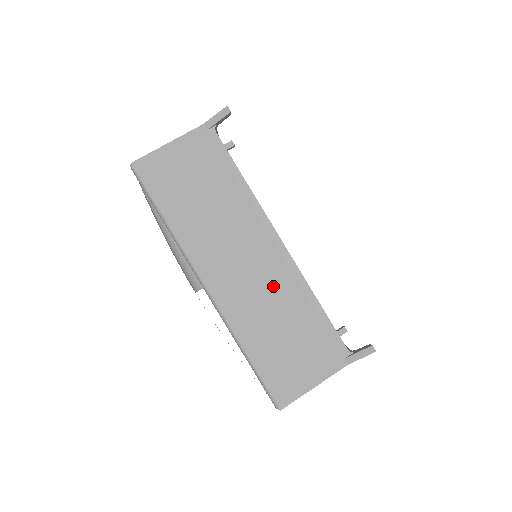
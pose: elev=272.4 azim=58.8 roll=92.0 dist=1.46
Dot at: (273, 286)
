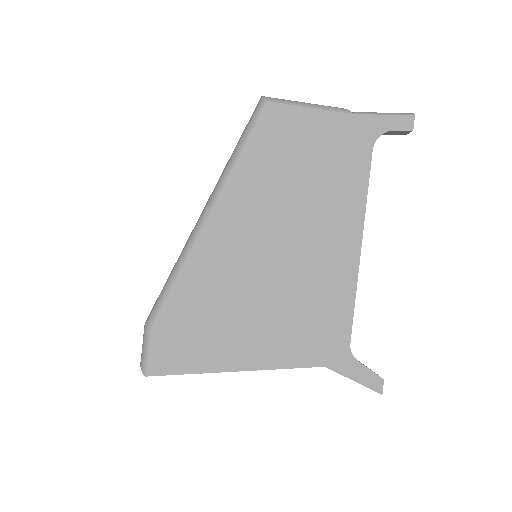
Dot at: occluded
